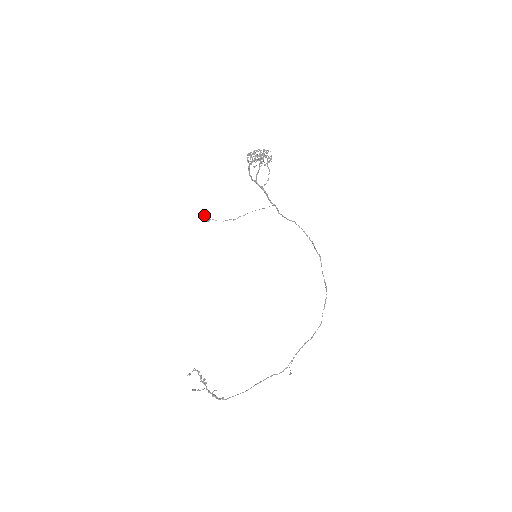
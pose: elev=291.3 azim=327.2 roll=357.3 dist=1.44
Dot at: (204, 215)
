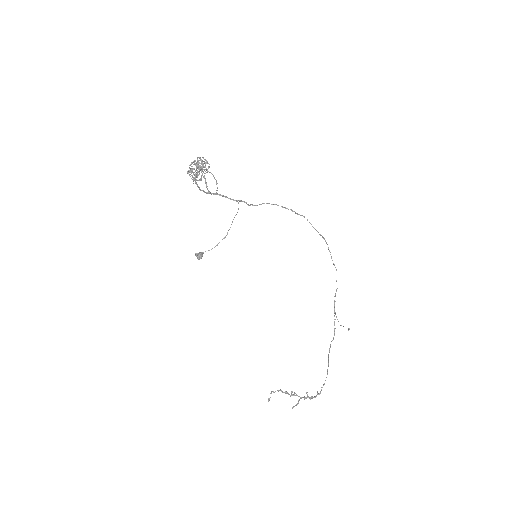
Dot at: (195, 254)
